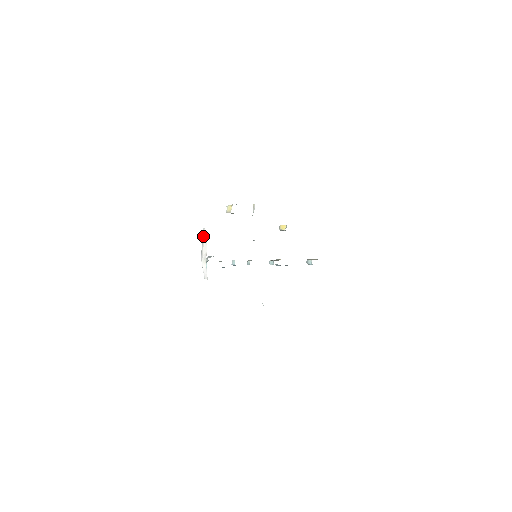
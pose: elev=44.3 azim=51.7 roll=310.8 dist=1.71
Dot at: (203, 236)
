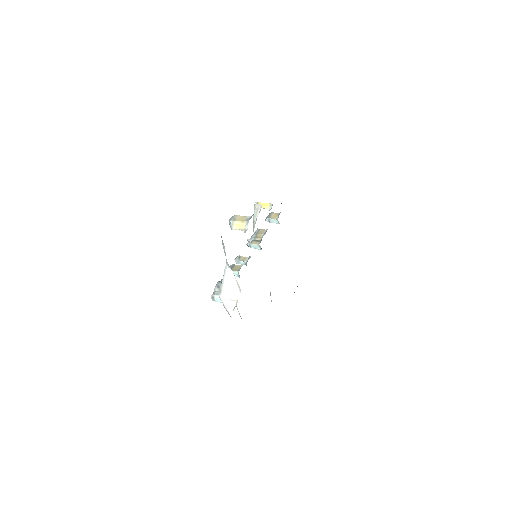
Dot at: (226, 277)
